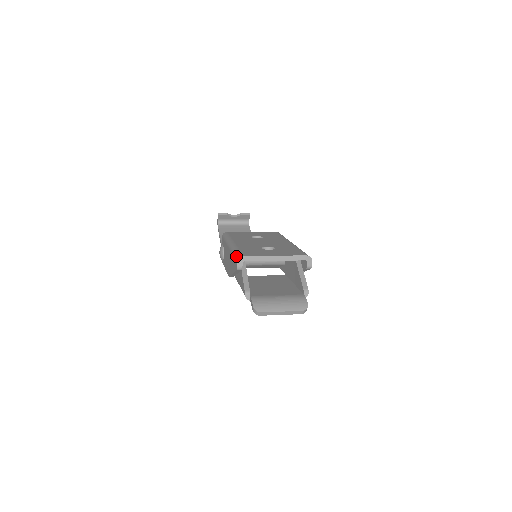
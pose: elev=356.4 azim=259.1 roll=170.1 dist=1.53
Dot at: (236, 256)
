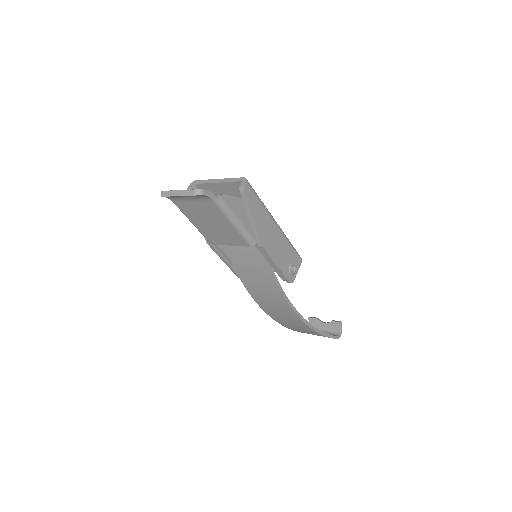
Dot at: occluded
